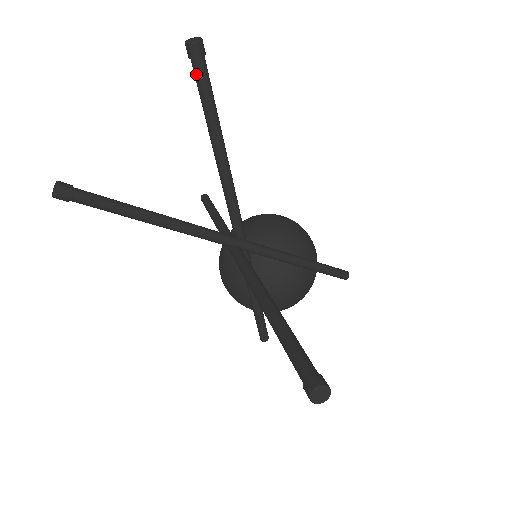
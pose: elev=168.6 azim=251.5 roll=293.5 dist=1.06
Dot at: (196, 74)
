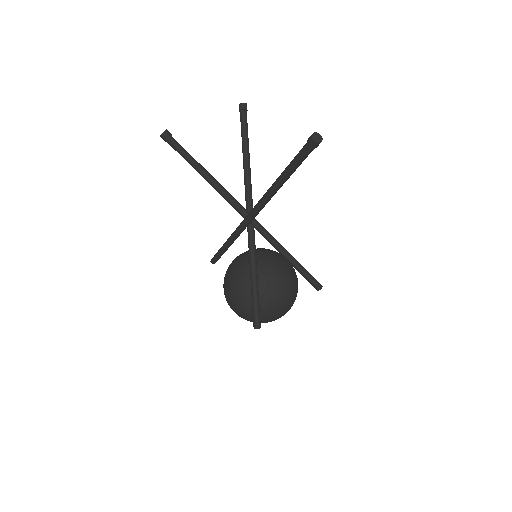
Dot at: (242, 117)
